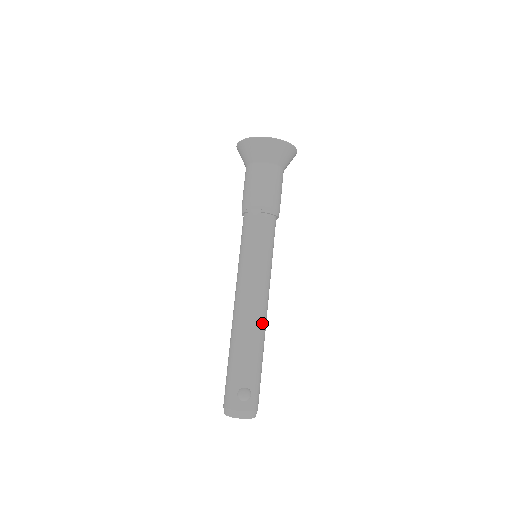
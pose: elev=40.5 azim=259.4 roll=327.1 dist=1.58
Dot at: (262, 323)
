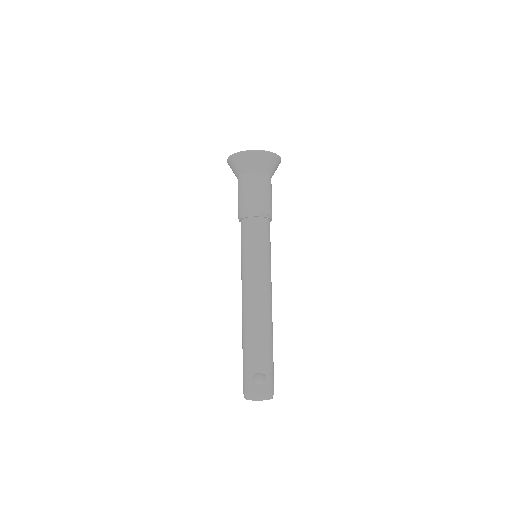
Dot at: (268, 314)
